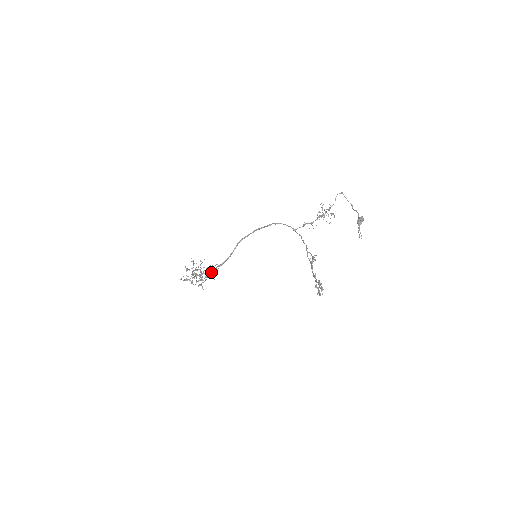
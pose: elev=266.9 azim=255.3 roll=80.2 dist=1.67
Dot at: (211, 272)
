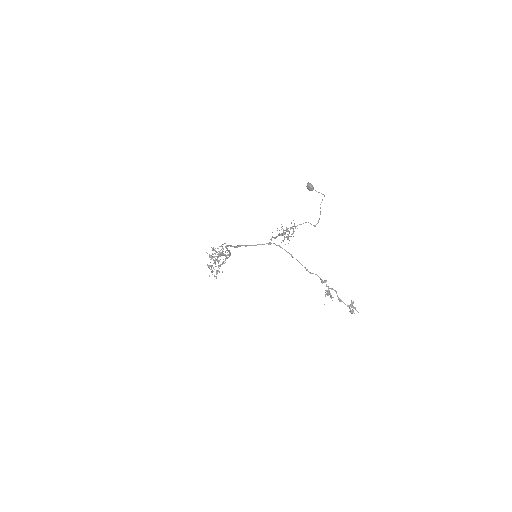
Dot at: (224, 255)
